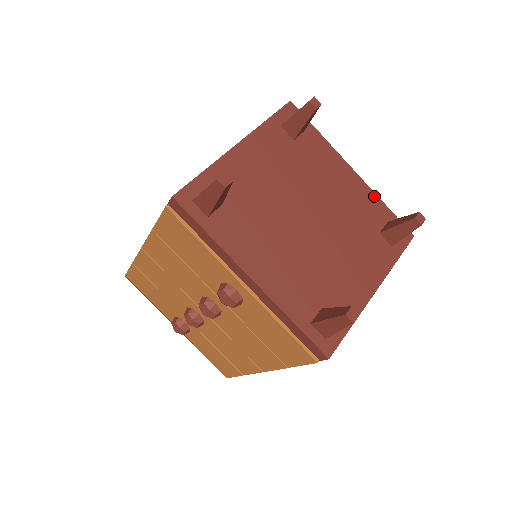
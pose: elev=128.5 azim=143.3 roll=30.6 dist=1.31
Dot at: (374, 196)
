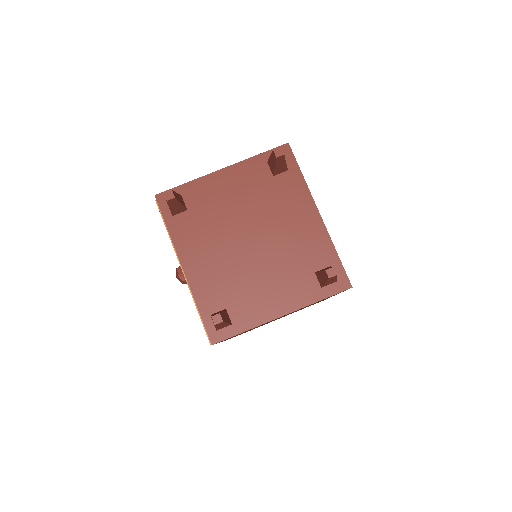
Dot at: (328, 241)
